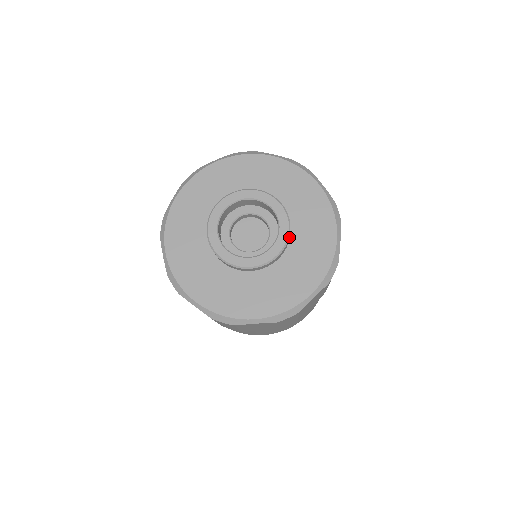
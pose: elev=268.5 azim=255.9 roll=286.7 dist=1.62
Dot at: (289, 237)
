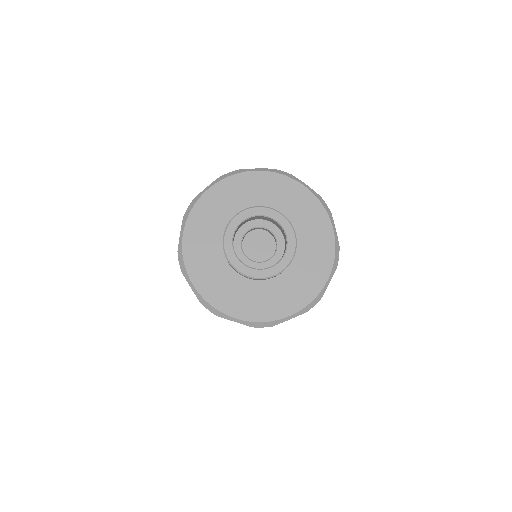
Dot at: (290, 263)
